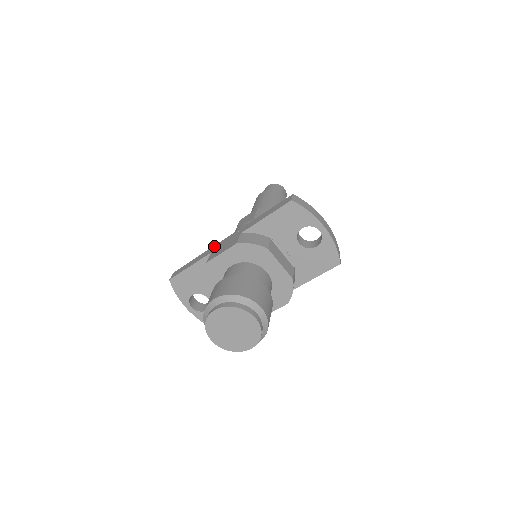
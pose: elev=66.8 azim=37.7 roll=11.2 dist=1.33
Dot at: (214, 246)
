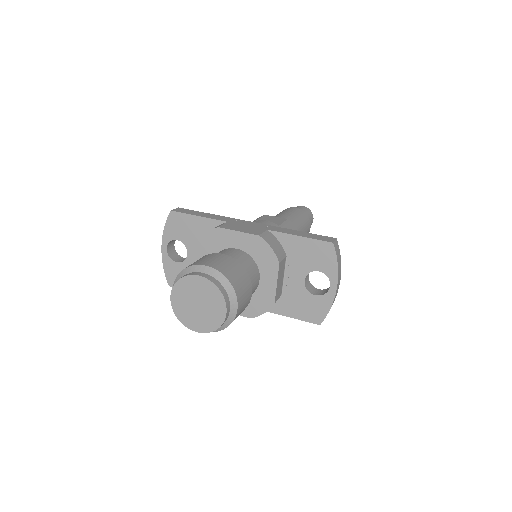
Dot at: (233, 218)
